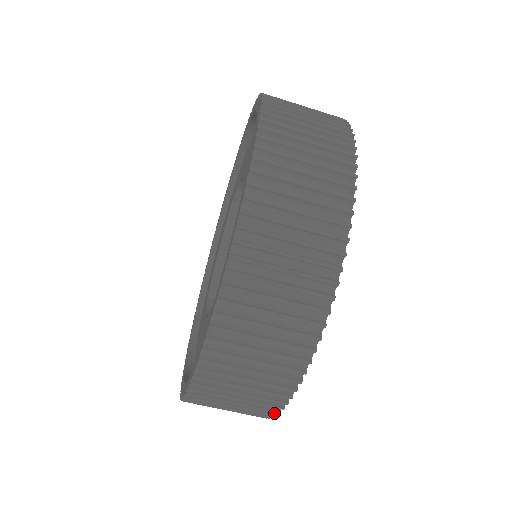
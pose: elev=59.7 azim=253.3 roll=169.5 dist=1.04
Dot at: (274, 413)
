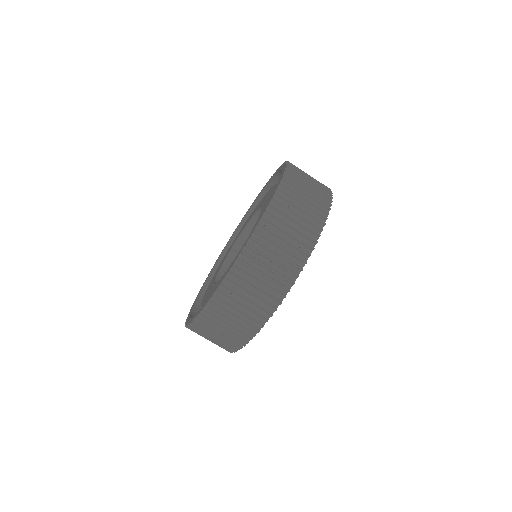
Dot at: (284, 295)
